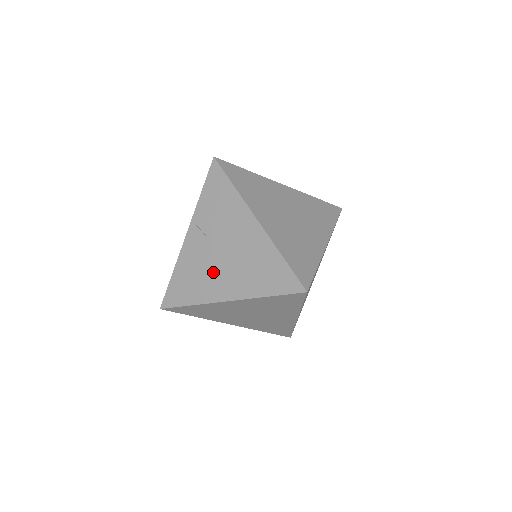
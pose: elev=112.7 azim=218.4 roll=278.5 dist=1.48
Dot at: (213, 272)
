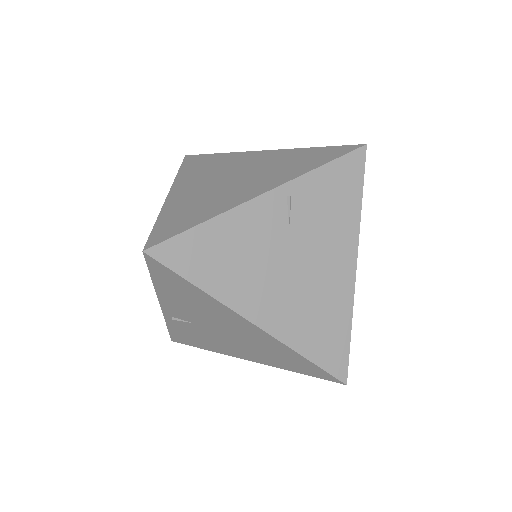
Dot at: (265, 274)
